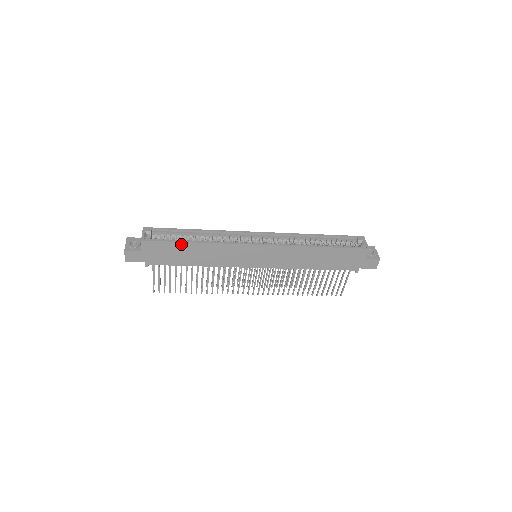
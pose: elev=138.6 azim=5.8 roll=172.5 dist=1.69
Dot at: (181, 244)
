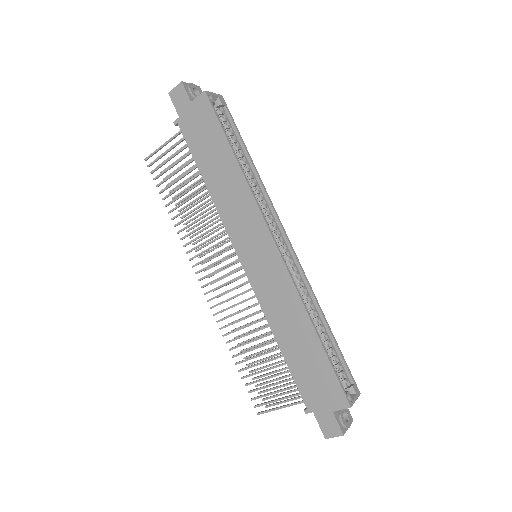
Dot at: (225, 142)
